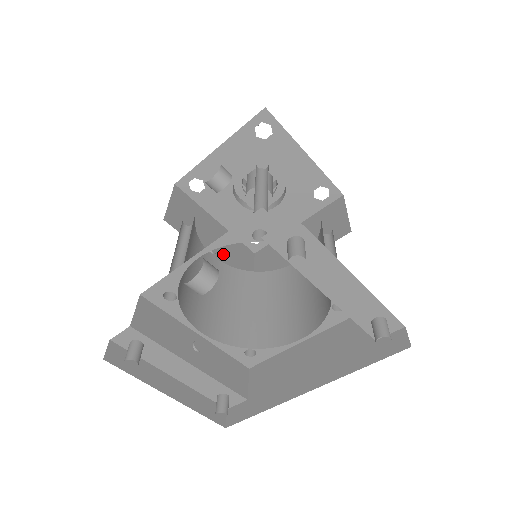
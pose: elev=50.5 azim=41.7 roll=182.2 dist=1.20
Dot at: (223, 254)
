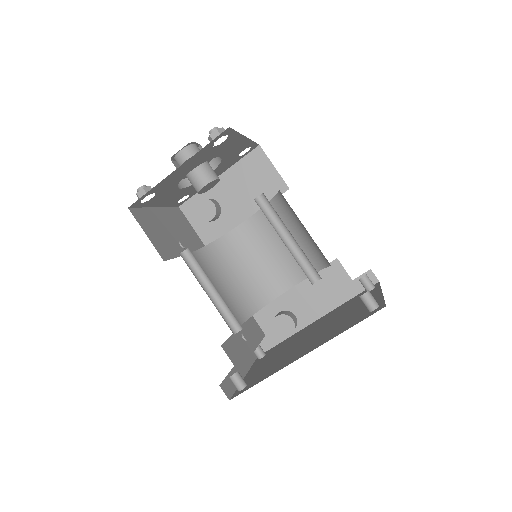
Dot at: (183, 239)
